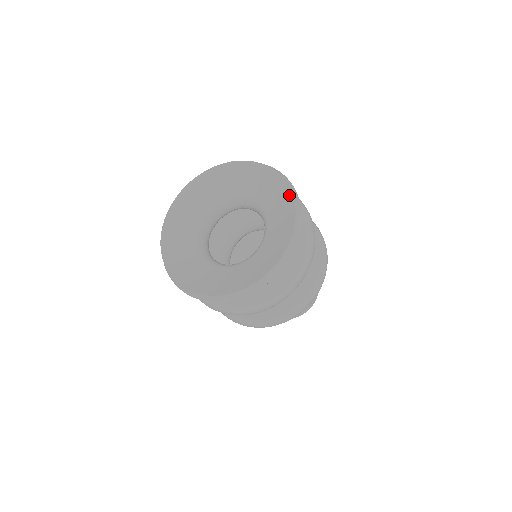
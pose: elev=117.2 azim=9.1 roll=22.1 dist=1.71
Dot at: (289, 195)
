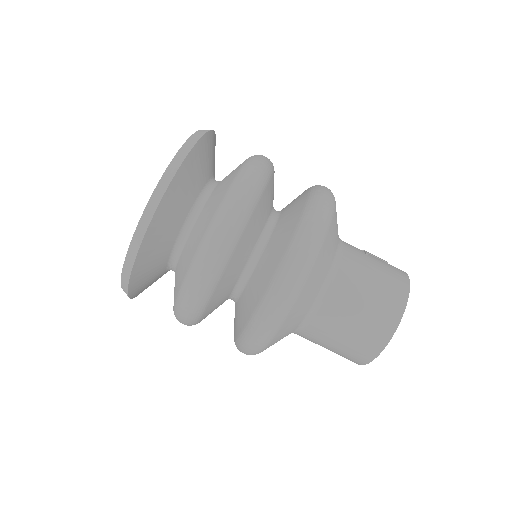
Dot at: occluded
